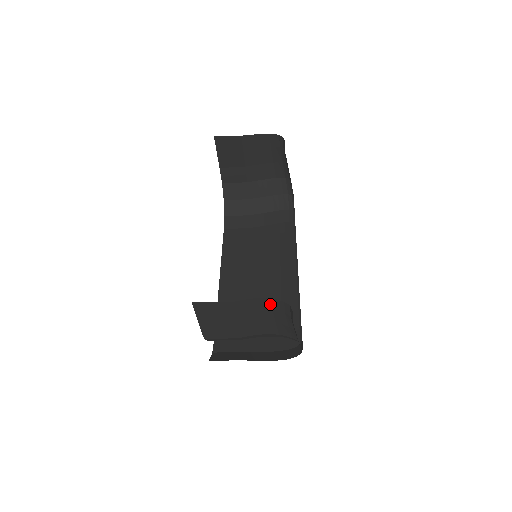
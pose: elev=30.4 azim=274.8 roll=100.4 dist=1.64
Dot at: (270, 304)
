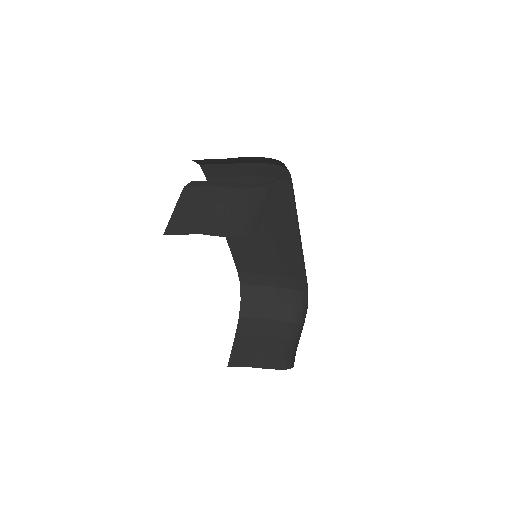
Dot at: occluded
